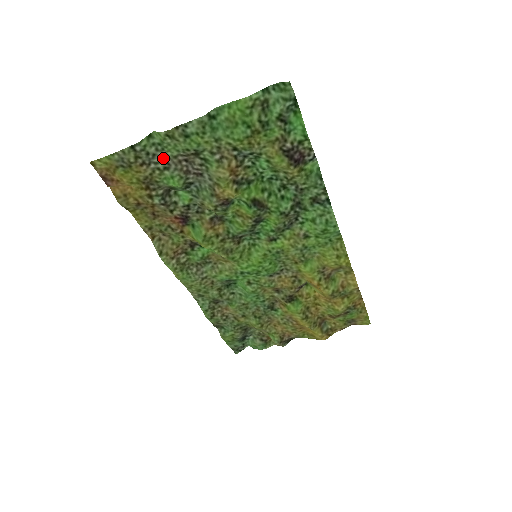
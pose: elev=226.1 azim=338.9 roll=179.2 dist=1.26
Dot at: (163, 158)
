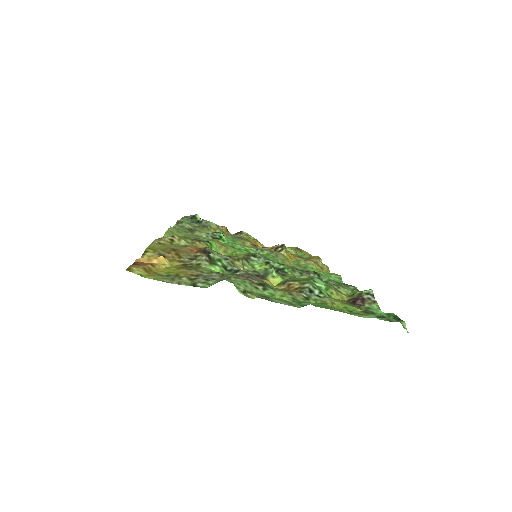
Dot at: (222, 277)
